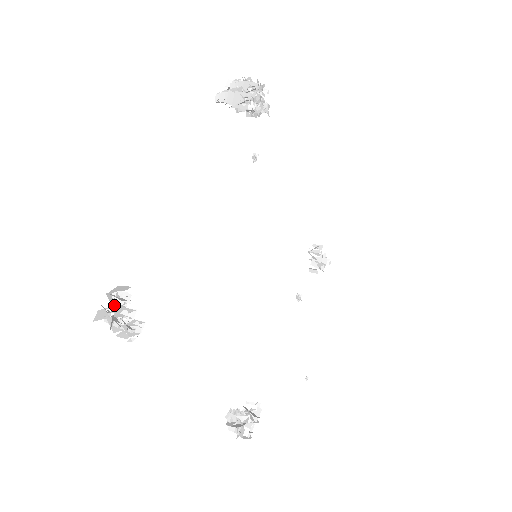
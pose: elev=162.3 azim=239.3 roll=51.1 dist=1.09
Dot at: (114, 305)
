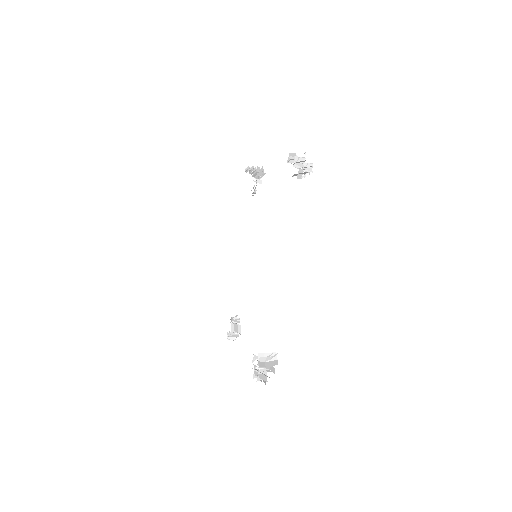
Dot at: occluded
